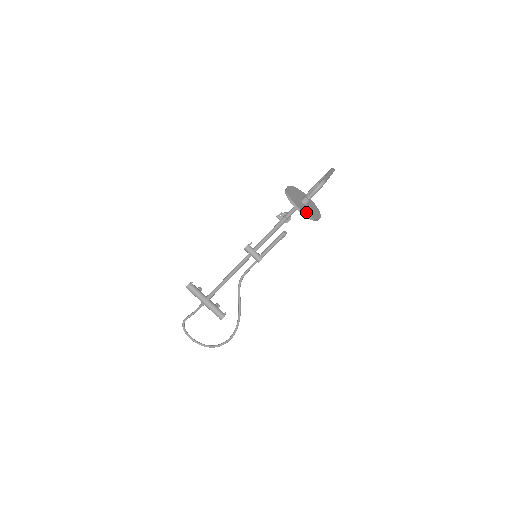
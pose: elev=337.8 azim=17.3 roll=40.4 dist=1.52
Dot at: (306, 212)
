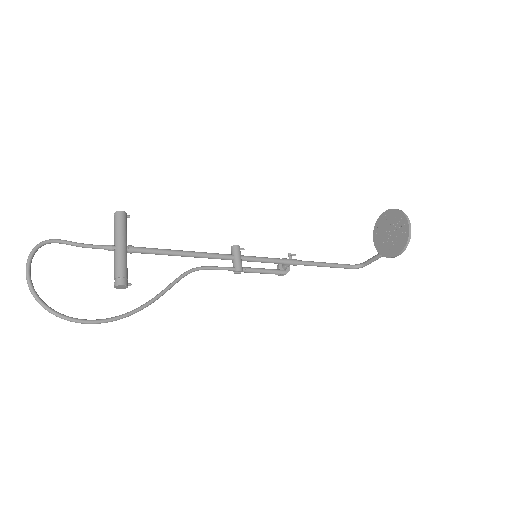
Dot at: (408, 233)
